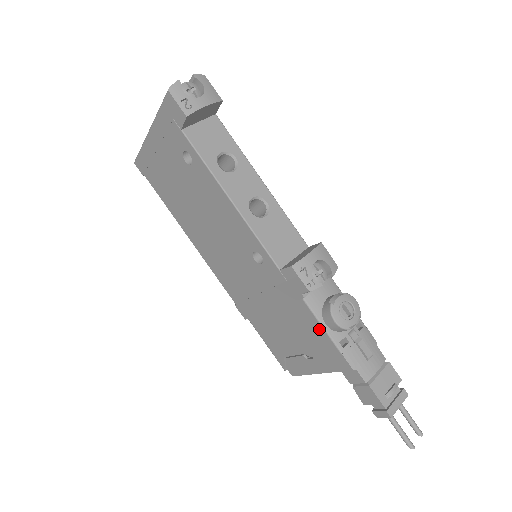
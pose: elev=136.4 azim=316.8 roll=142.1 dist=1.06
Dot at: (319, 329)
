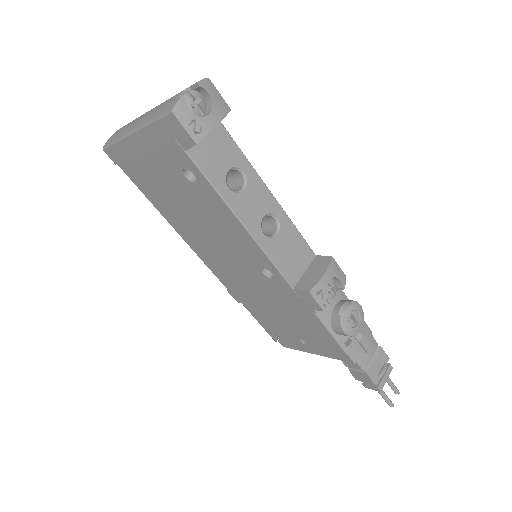
Dot at: (326, 334)
